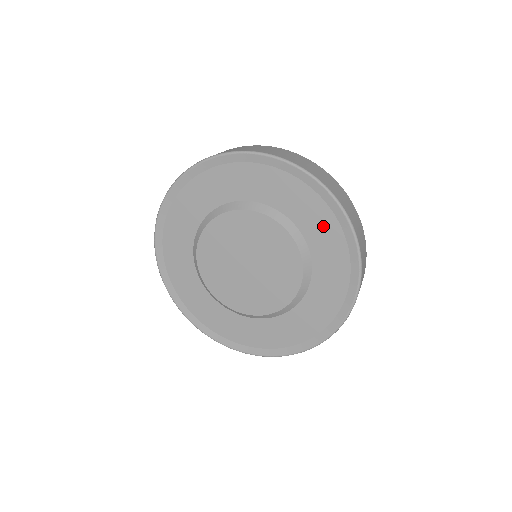
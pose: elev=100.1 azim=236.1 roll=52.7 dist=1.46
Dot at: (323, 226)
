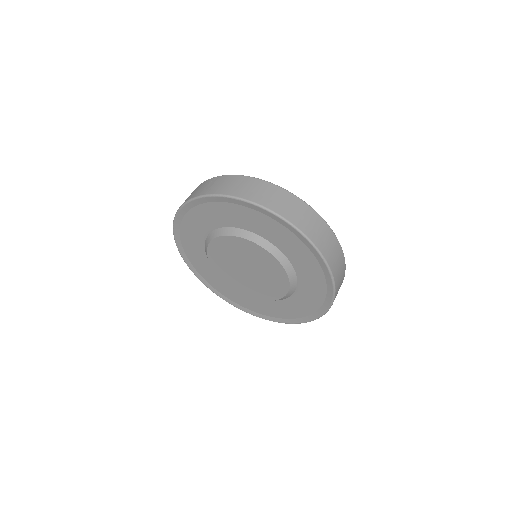
Dot at: (292, 244)
